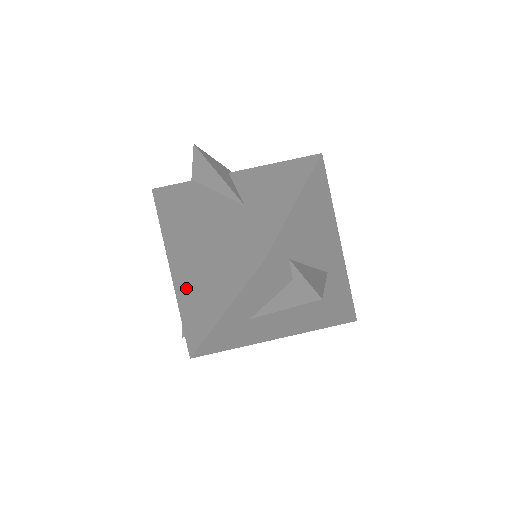
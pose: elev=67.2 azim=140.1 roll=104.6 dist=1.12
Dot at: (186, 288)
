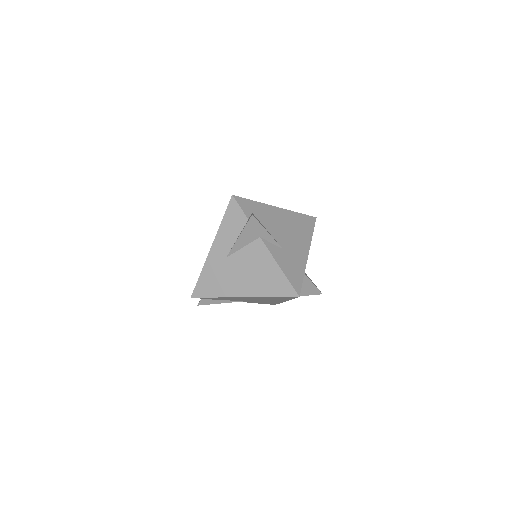
Dot at: occluded
